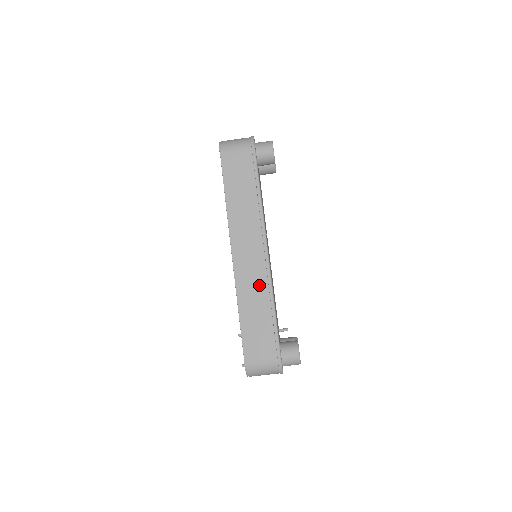
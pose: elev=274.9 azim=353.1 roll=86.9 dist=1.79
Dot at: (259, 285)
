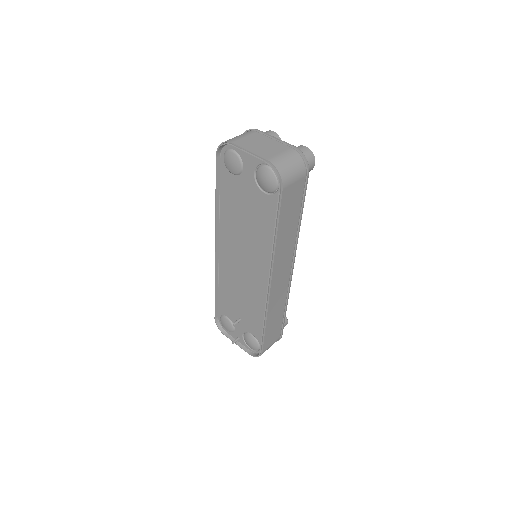
Dot at: (282, 297)
